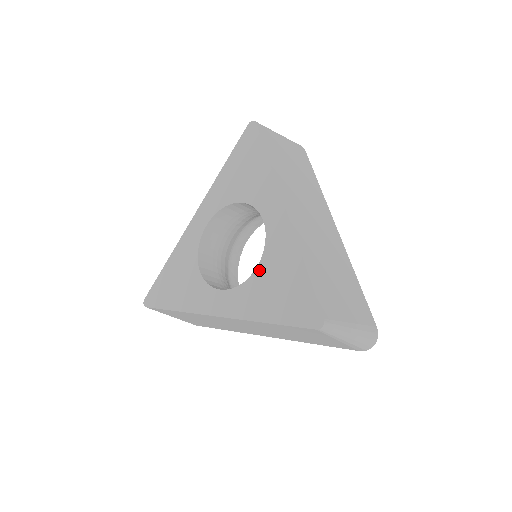
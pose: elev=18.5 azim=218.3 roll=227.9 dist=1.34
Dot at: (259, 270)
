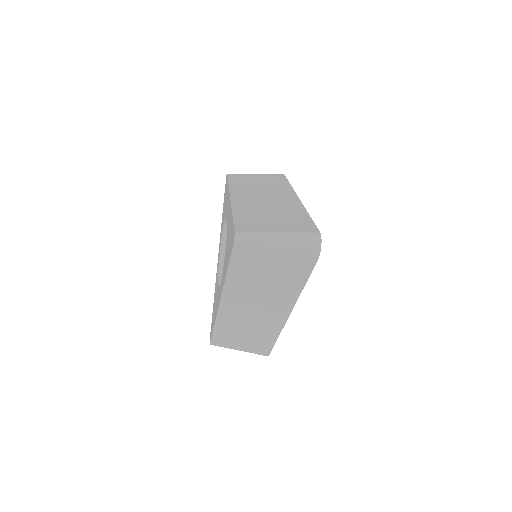
Dot at: (226, 247)
